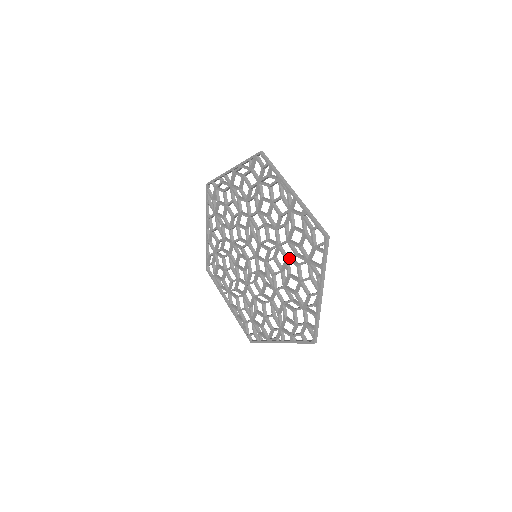
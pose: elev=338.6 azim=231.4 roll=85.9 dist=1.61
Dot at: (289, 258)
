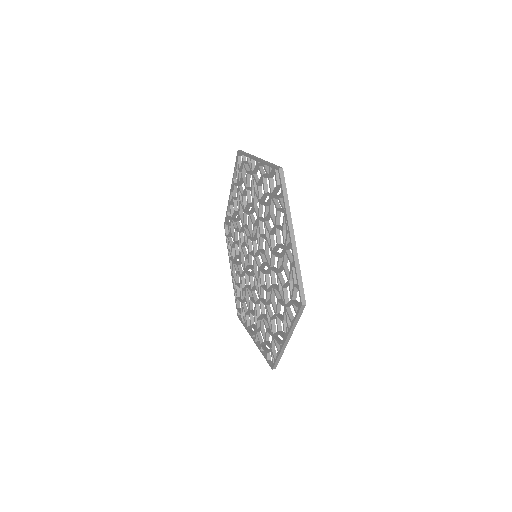
Dot at: (274, 288)
